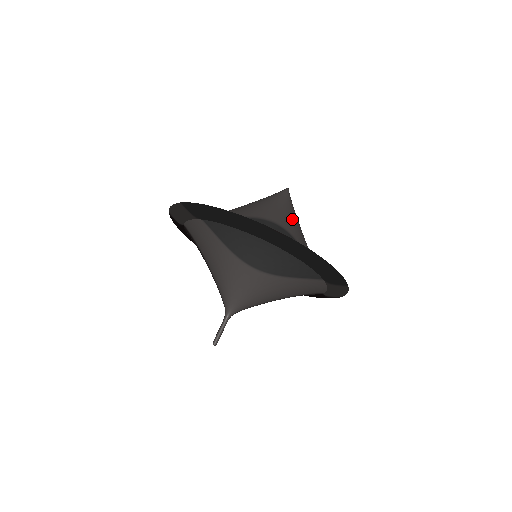
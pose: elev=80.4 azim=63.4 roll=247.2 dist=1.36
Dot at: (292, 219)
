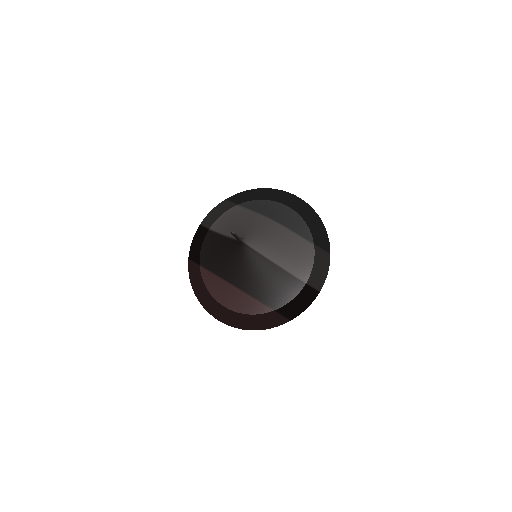
Dot at: occluded
